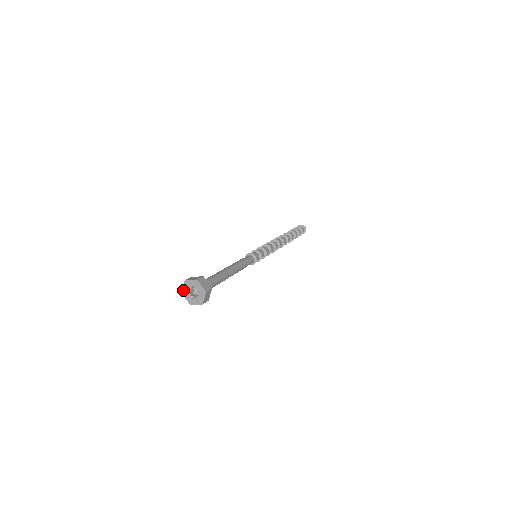
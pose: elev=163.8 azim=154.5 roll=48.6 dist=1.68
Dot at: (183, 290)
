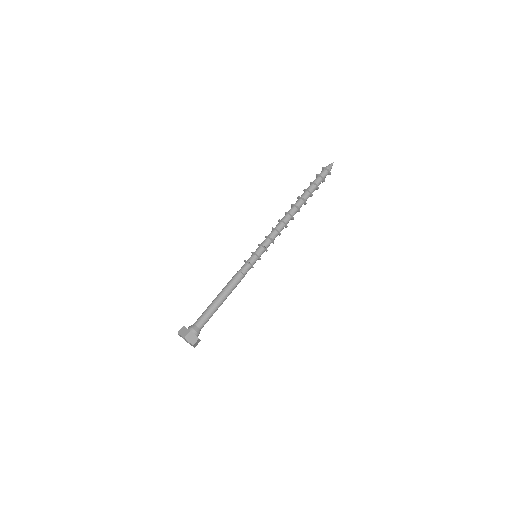
Dot at: (179, 335)
